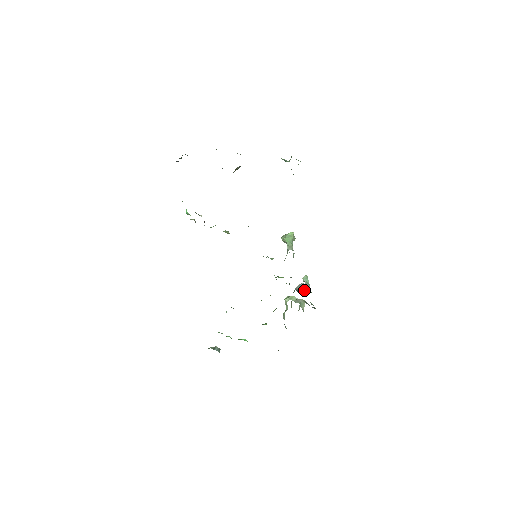
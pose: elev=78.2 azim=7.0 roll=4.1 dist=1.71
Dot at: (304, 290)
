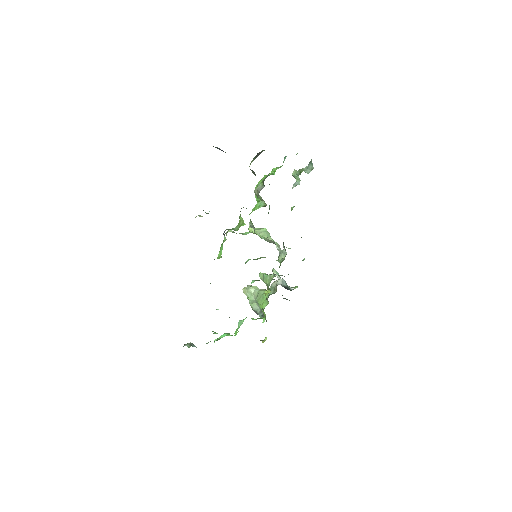
Dot at: (287, 286)
